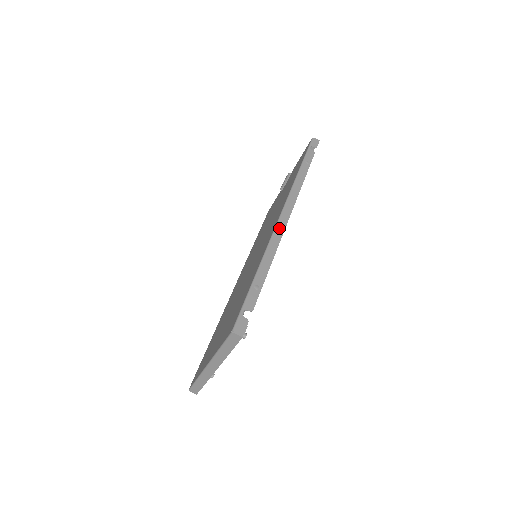
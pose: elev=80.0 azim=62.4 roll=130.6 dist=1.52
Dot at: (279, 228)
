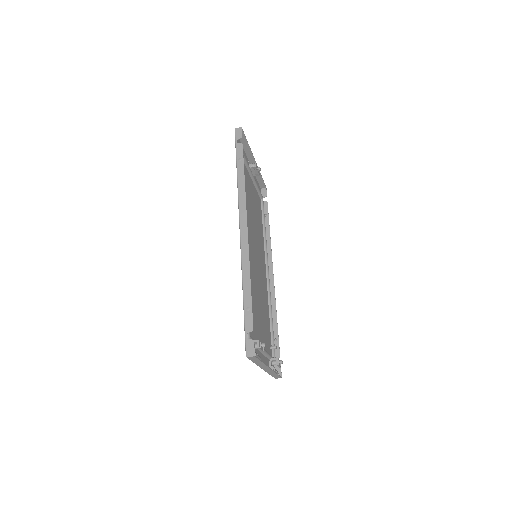
Dot at: (243, 244)
